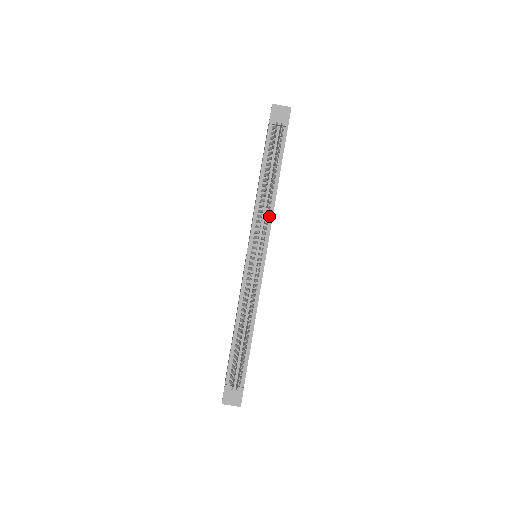
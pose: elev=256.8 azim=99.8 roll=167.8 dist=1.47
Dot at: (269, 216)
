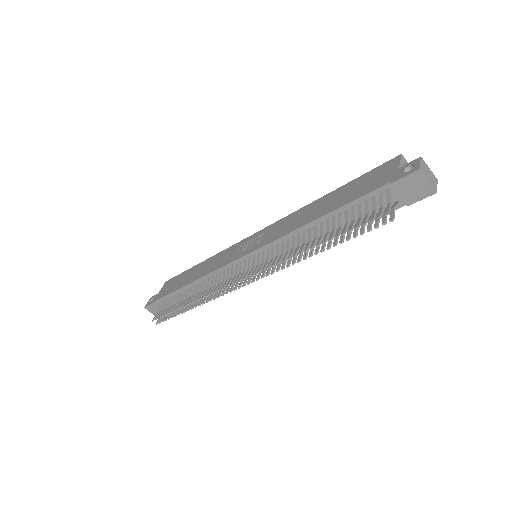
Dot at: occluded
